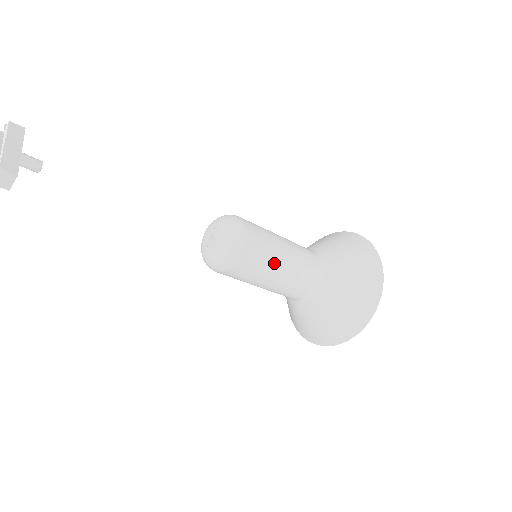
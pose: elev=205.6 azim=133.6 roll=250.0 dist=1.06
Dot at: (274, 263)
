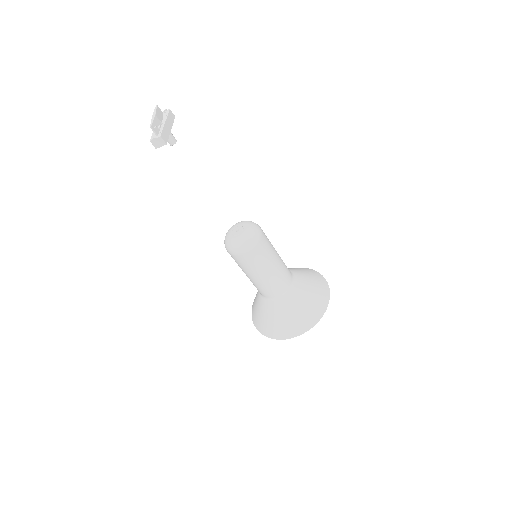
Dot at: (266, 265)
